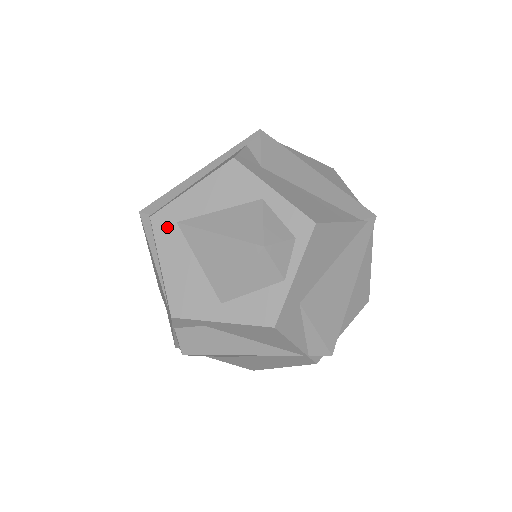
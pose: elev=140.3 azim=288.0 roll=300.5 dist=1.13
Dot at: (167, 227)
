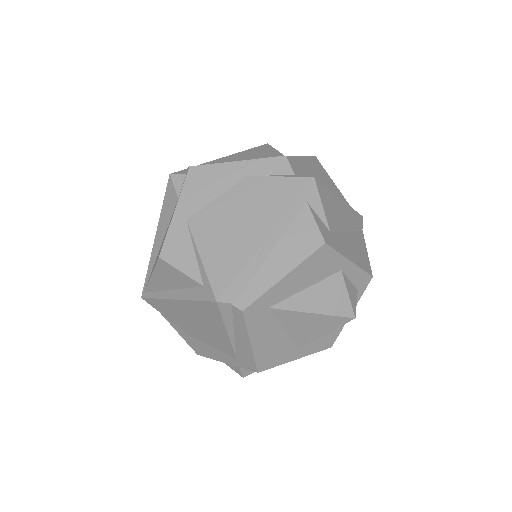
Dot at: (259, 314)
